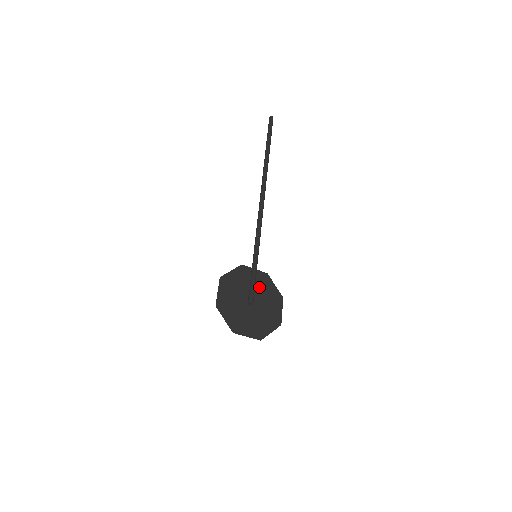
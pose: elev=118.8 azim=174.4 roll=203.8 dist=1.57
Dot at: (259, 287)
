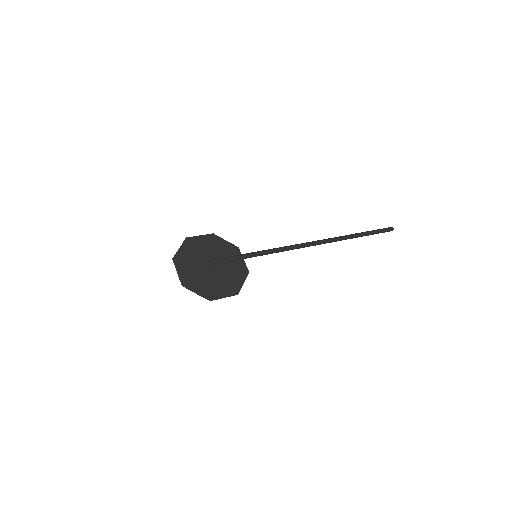
Dot at: (230, 269)
